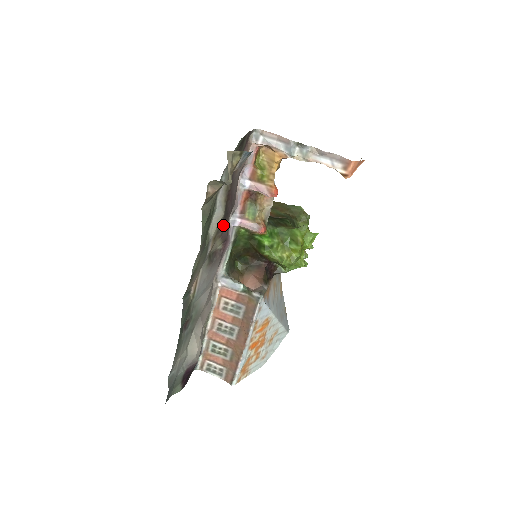
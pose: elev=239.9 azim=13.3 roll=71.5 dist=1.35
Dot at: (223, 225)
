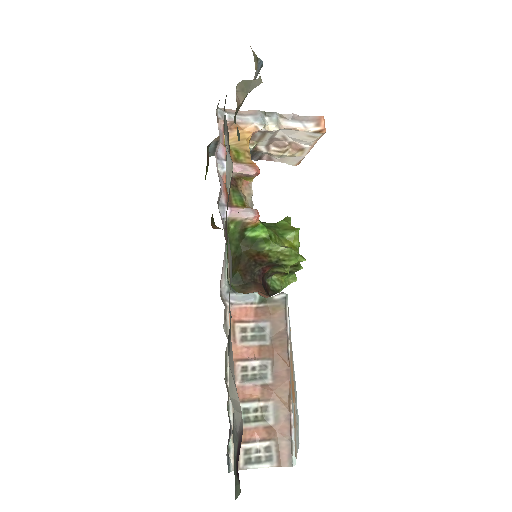
Dot at: occluded
